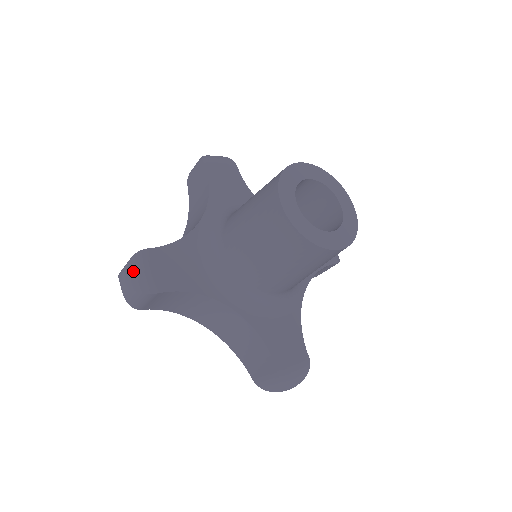
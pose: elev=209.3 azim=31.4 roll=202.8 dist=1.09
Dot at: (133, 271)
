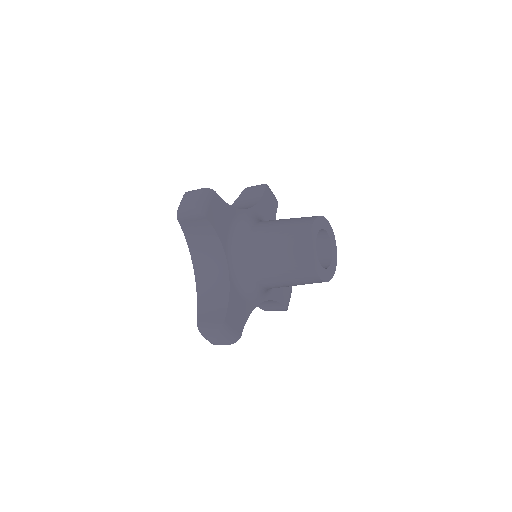
Dot at: (201, 195)
